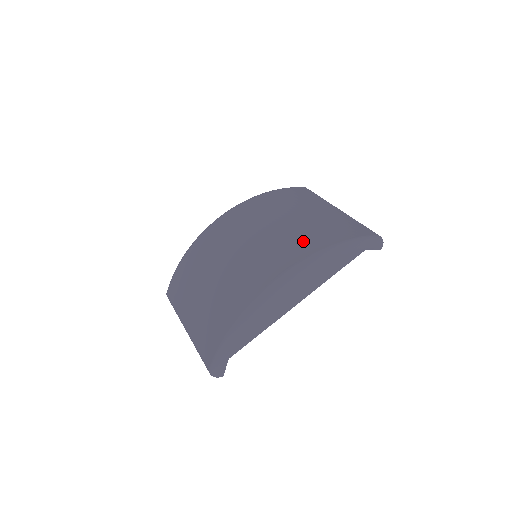
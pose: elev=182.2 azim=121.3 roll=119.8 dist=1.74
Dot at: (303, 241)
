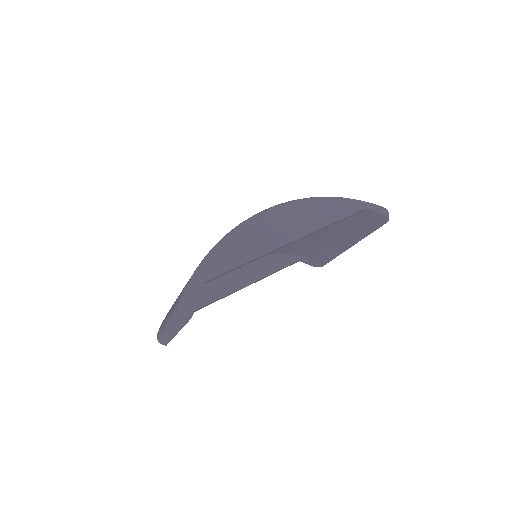
Dot at: occluded
